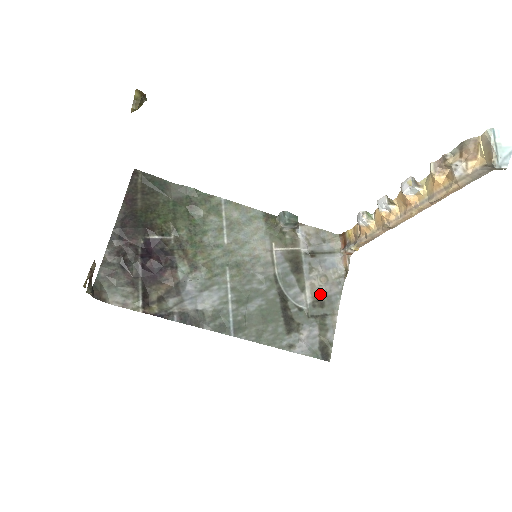
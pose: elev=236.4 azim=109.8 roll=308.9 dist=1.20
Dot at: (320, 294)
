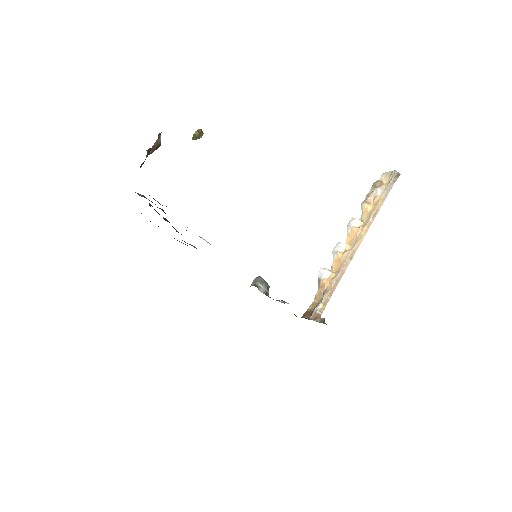
Dot at: occluded
